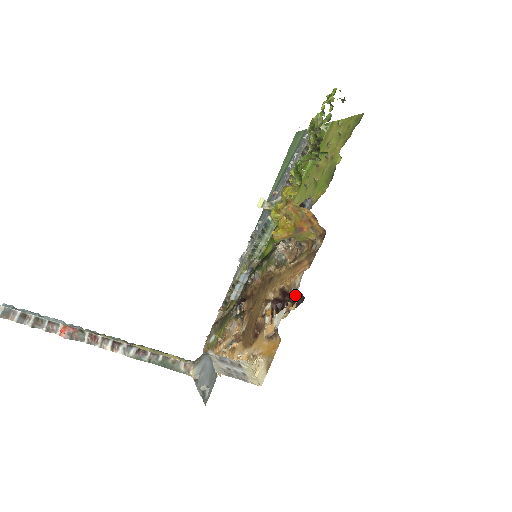
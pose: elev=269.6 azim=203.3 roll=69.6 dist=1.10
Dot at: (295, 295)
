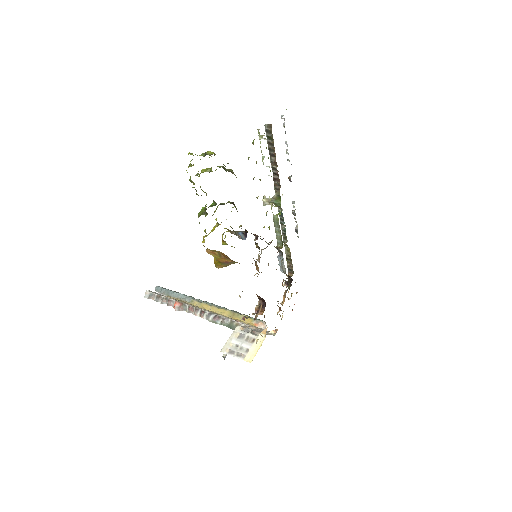
Dot at: occluded
